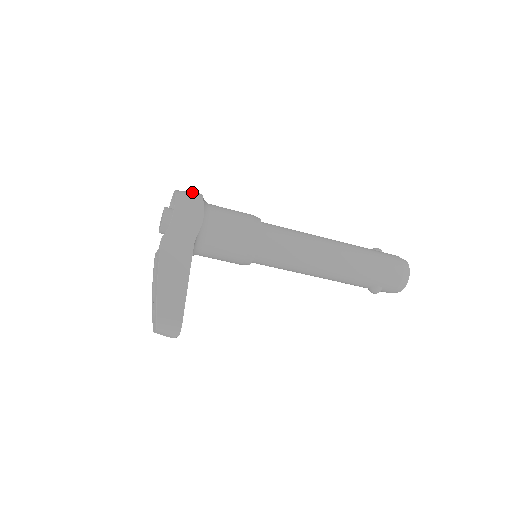
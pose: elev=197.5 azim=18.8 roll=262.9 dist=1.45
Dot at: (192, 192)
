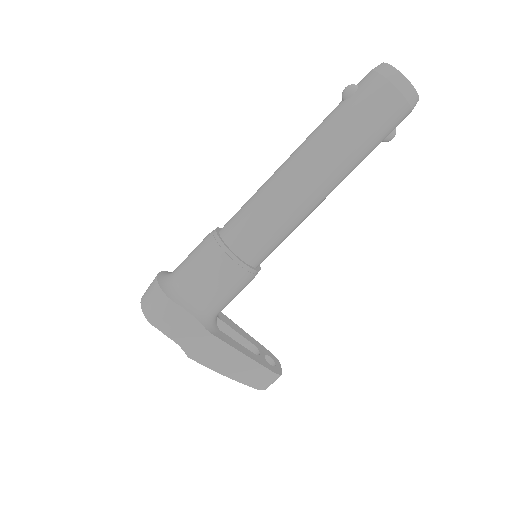
Dot at: (152, 297)
